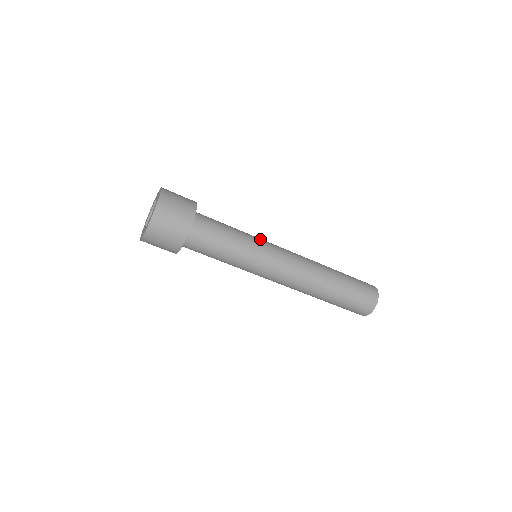
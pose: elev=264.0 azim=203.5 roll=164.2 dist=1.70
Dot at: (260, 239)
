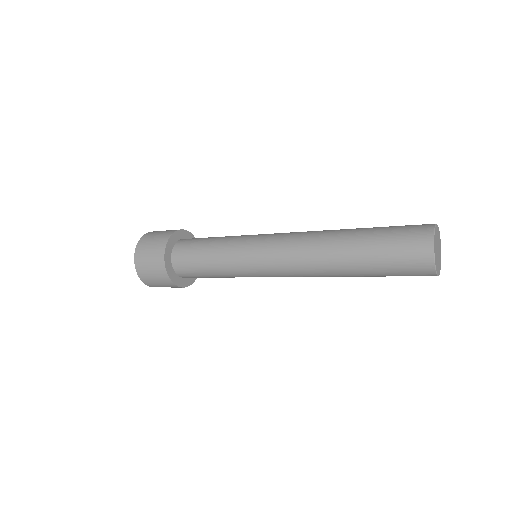
Dot at: (249, 235)
